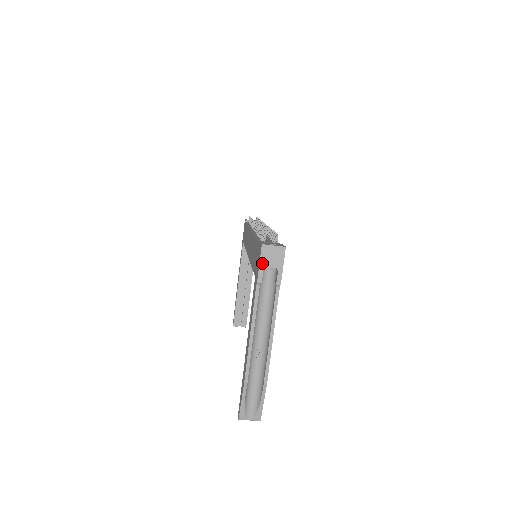
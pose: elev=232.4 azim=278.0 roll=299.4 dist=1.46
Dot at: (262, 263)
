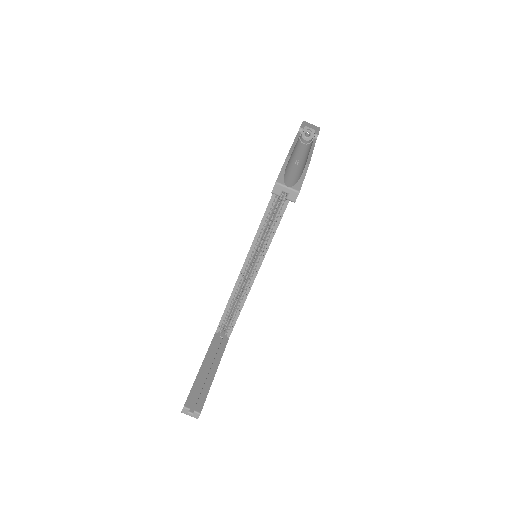
Dot at: (303, 124)
